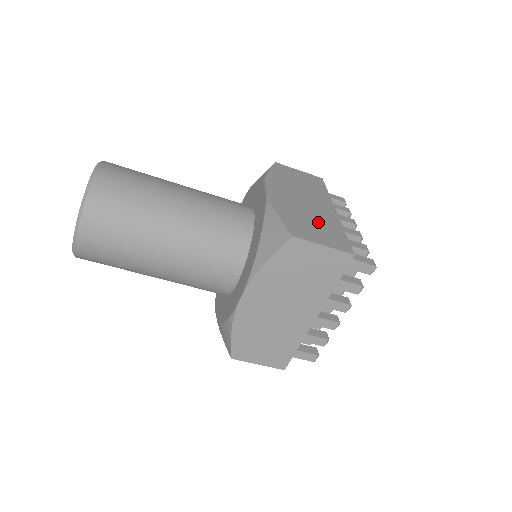
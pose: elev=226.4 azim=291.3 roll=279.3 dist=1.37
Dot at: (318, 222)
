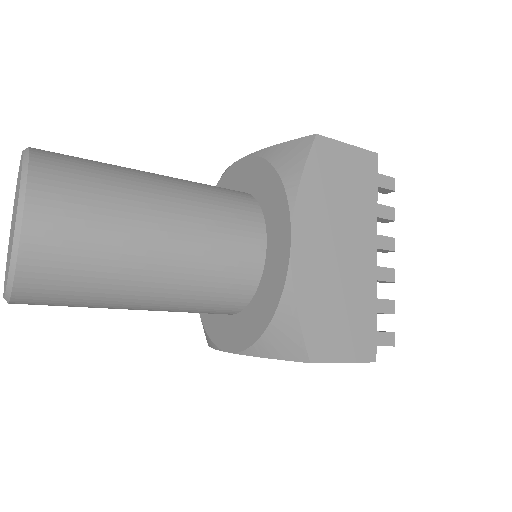
Dot at: (348, 303)
